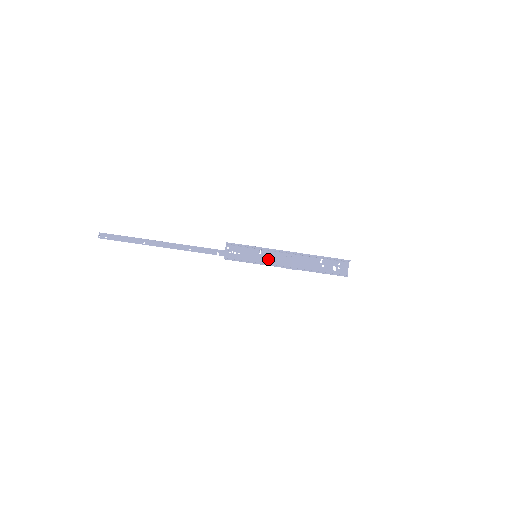
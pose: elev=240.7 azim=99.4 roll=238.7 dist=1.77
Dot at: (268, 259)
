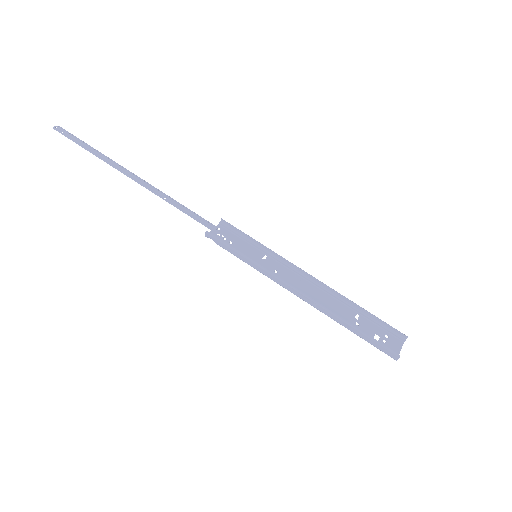
Dot at: (272, 270)
